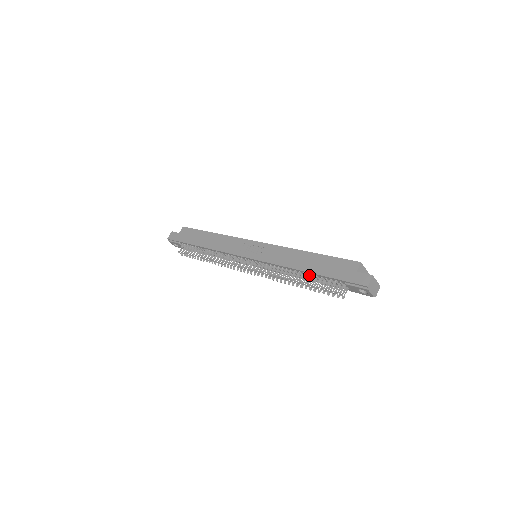
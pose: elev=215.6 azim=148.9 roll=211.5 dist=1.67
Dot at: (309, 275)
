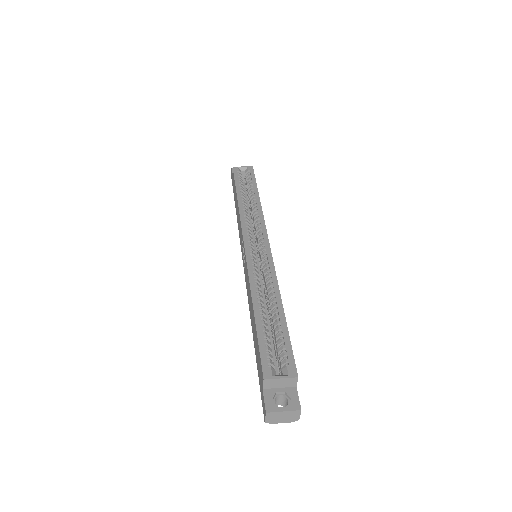
Dot at: occluded
